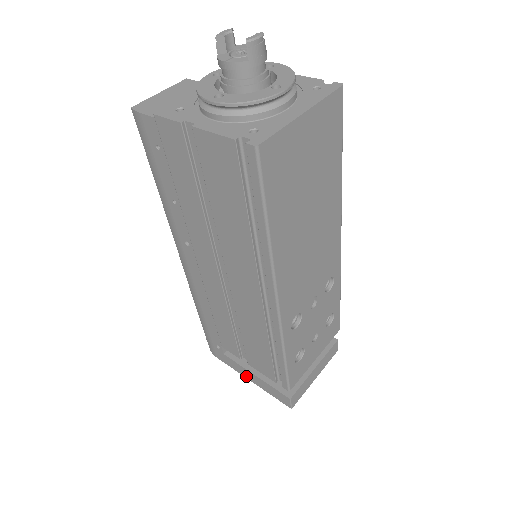
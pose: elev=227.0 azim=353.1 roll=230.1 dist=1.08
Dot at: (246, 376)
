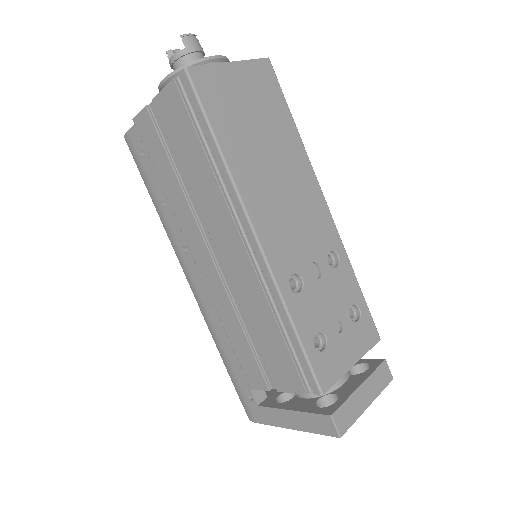
Dot at: (286, 424)
